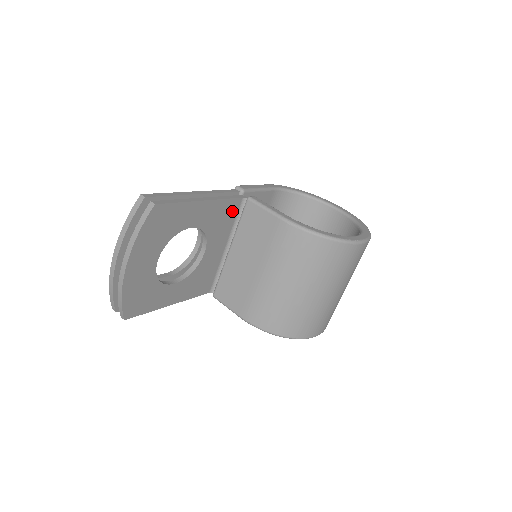
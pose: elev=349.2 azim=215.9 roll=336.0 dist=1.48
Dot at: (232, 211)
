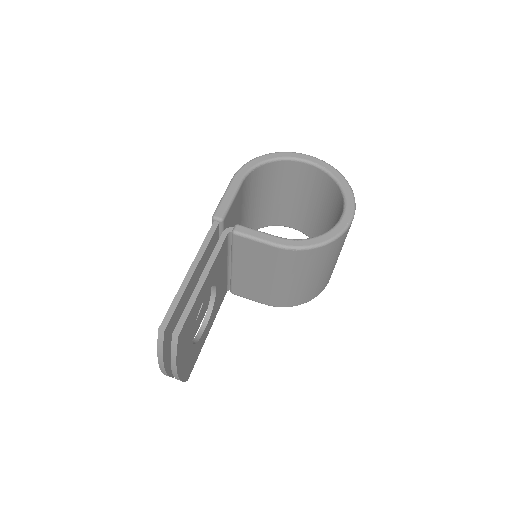
Dot at: (224, 249)
